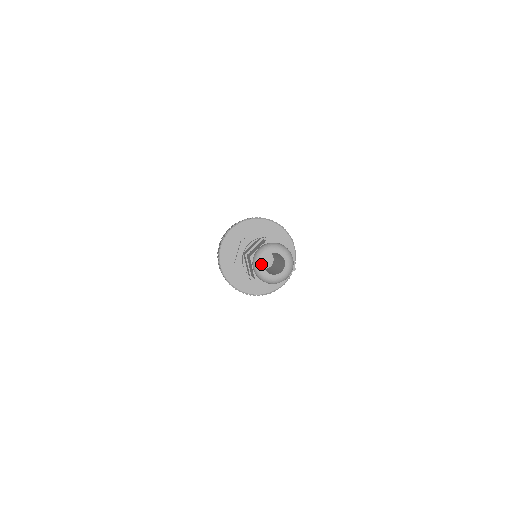
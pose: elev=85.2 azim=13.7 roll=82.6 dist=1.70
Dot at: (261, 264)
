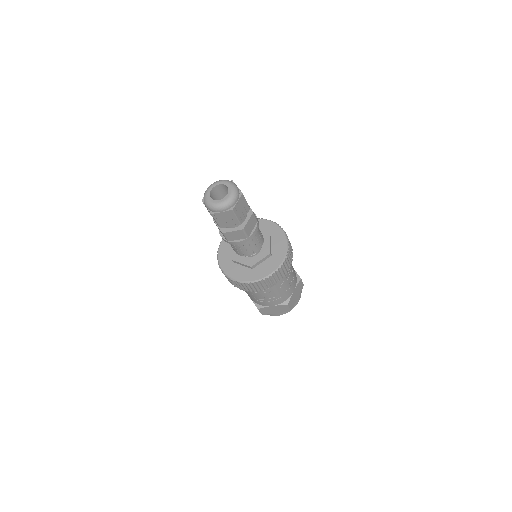
Dot at: (211, 187)
